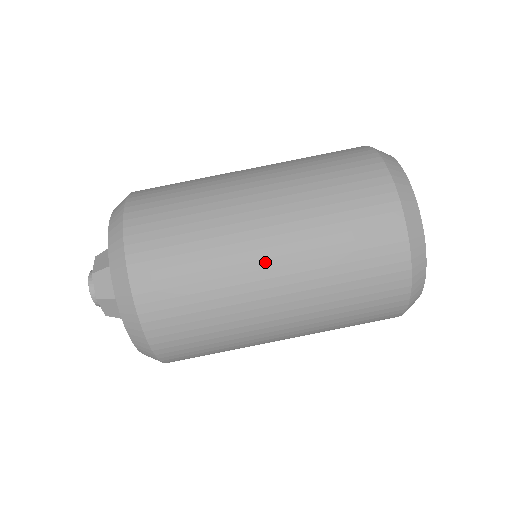
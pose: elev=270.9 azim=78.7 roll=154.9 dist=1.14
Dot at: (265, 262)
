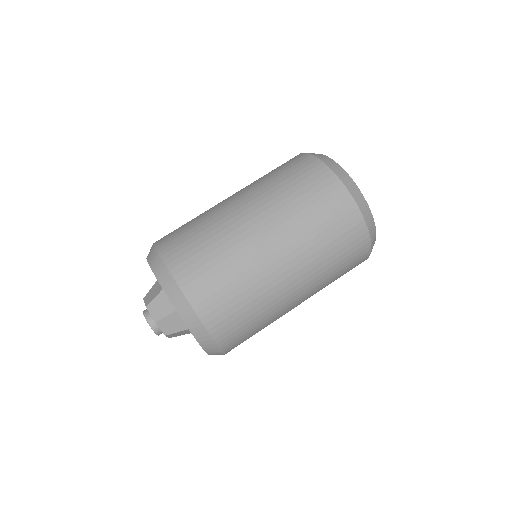
Dot at: (235, 203)
